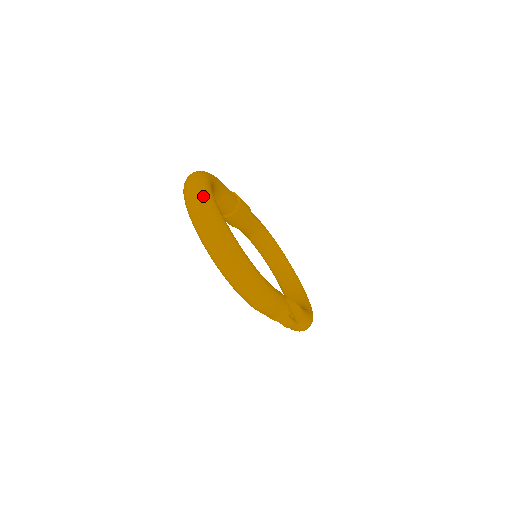
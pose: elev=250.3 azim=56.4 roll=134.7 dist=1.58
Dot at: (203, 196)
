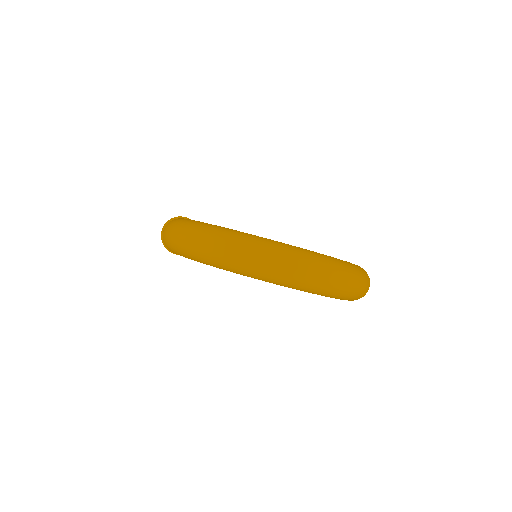
Dot at: (276, 249)
